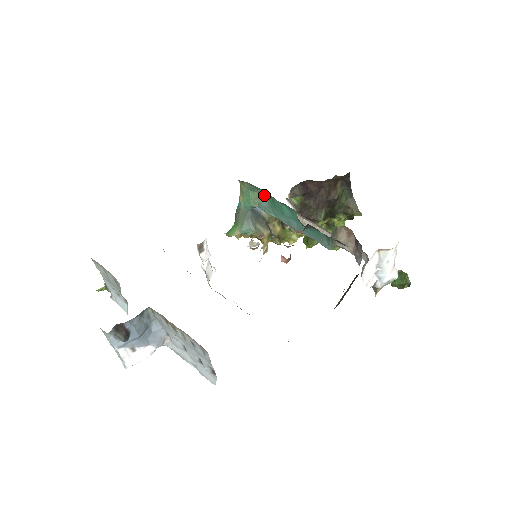
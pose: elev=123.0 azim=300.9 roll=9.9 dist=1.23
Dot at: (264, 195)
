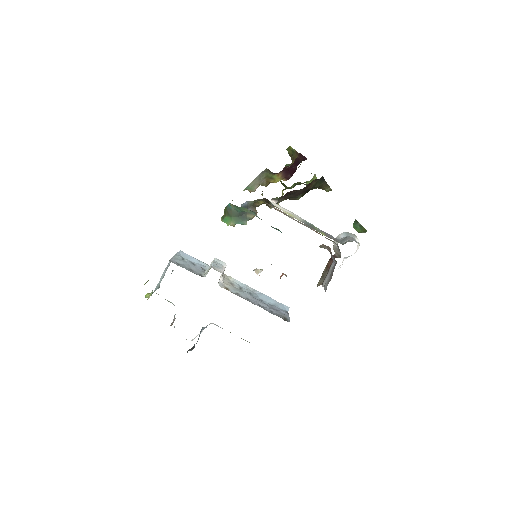
Dot at: (254, 213)
